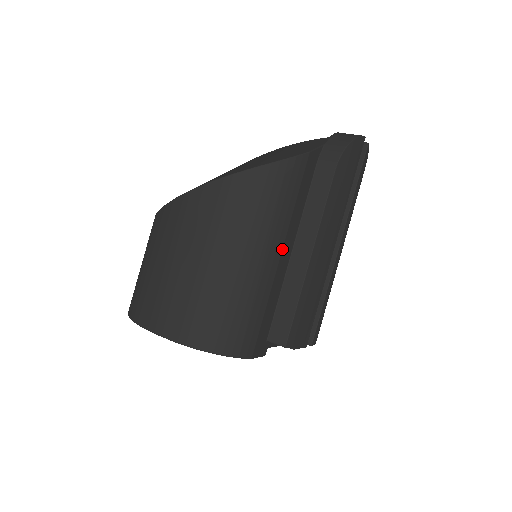
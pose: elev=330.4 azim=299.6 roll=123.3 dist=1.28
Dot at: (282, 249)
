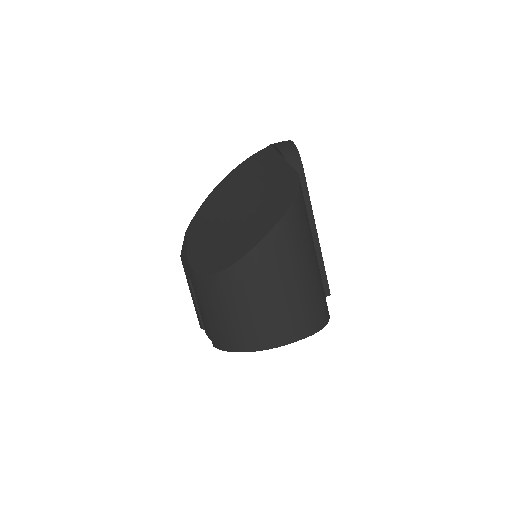
Dot at: occluded
